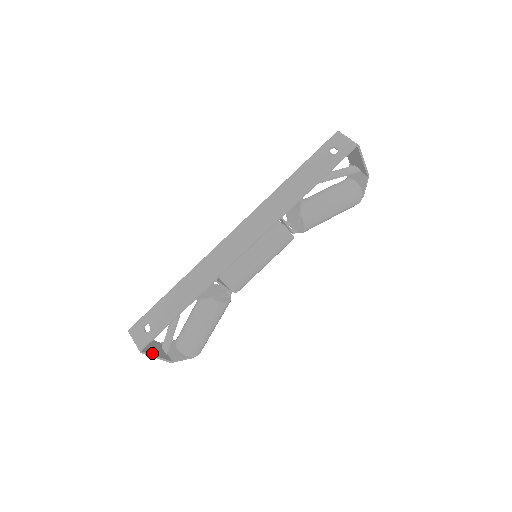
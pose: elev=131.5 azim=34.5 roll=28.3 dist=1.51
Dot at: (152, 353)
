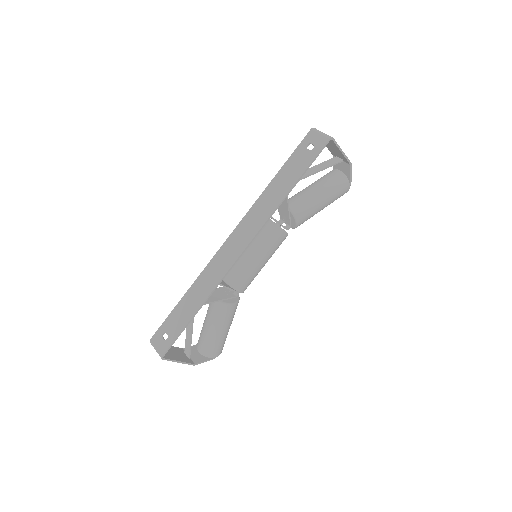
Dot at: (174, 359)
